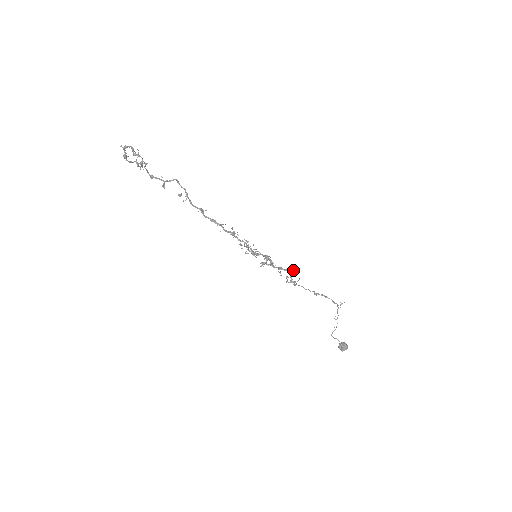
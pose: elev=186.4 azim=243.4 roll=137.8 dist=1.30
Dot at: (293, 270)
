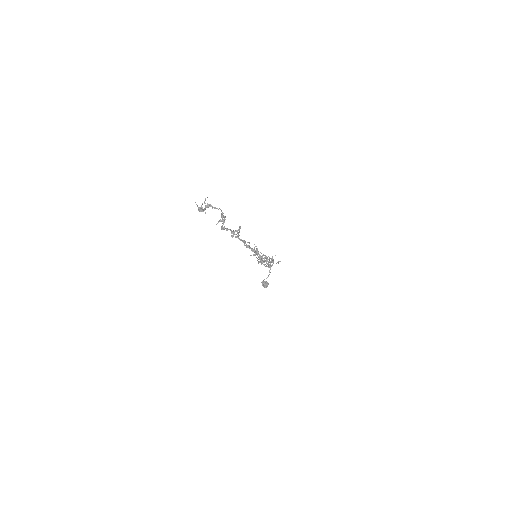
Dot at: (278, 262)
